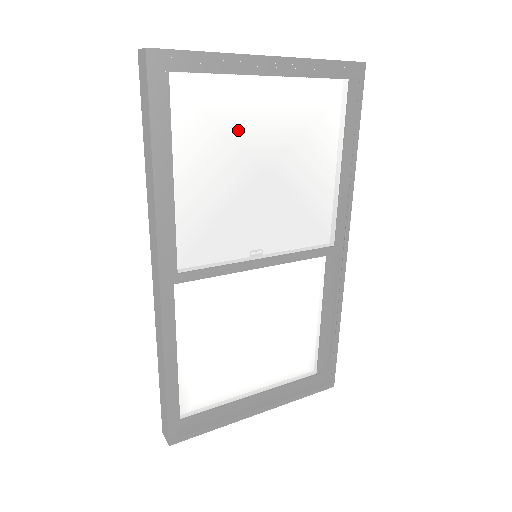
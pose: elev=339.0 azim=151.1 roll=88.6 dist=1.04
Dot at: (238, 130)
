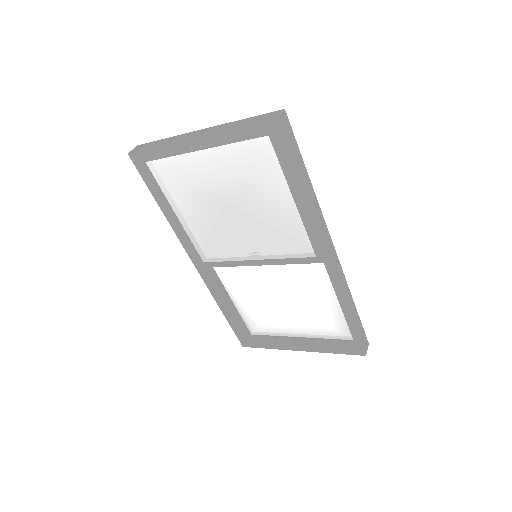
Dot at: (199, 185)
